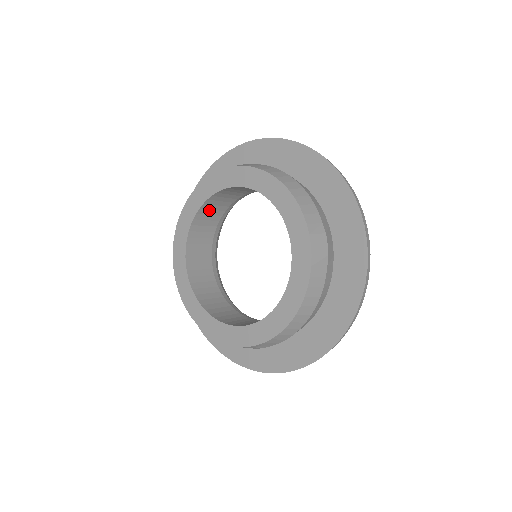
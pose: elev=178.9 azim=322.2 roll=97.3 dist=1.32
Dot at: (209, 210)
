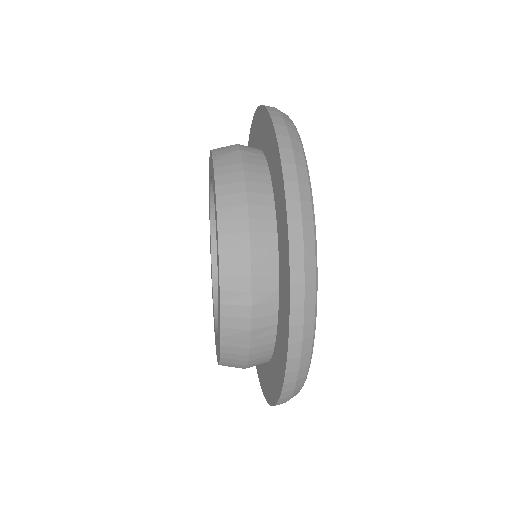
Dot at: occluded
